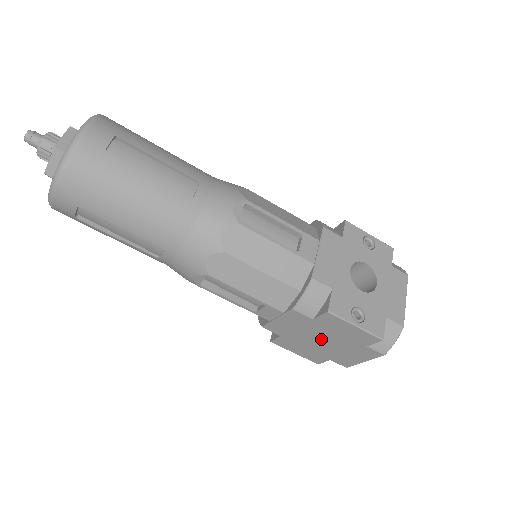
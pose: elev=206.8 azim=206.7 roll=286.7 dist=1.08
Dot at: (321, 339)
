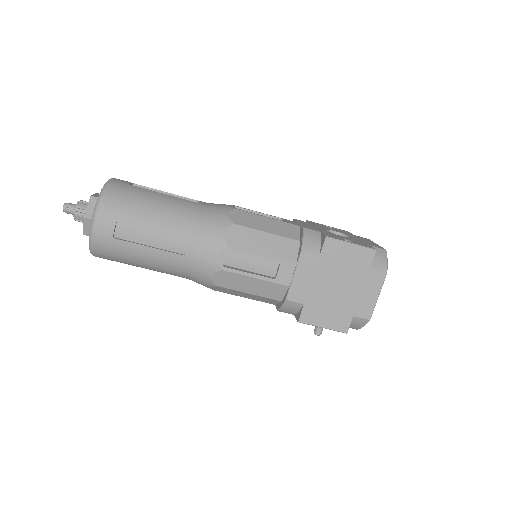
Dot at: (335, 284)
